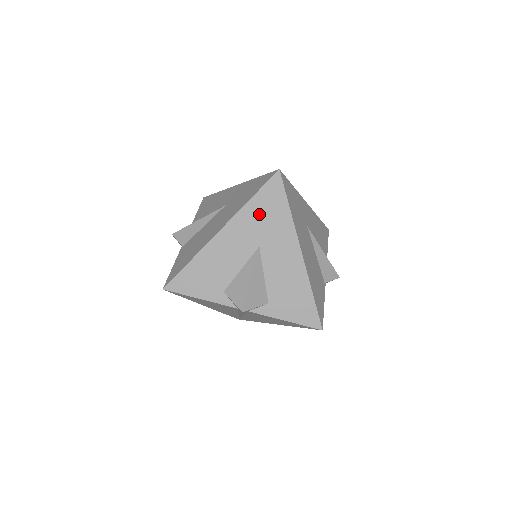
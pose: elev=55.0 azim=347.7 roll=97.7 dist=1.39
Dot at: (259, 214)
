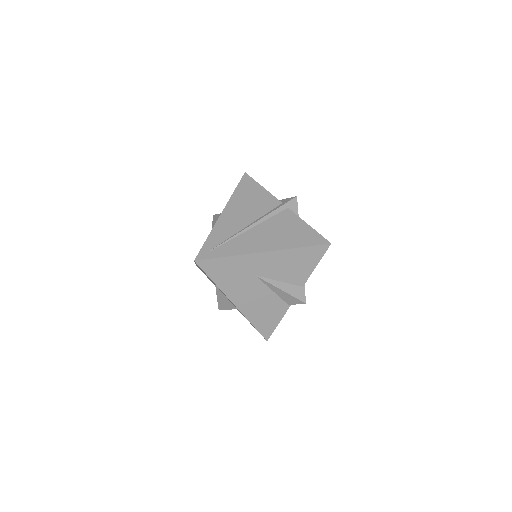
Dot at: occluded
